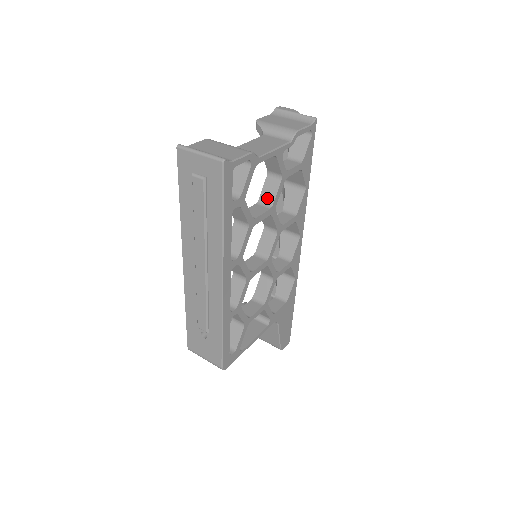
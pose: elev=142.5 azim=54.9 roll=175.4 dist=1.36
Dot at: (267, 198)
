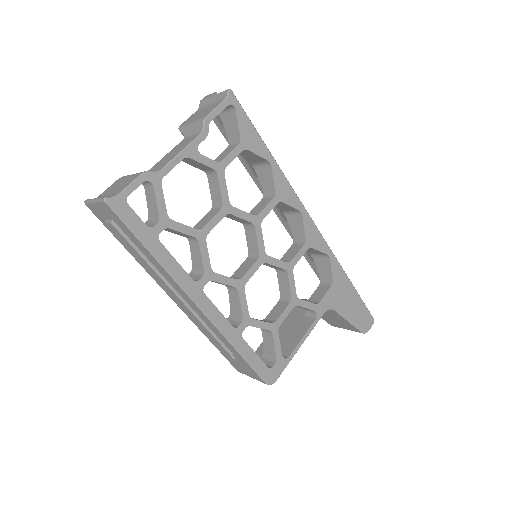
Dot at: (216, 199)
